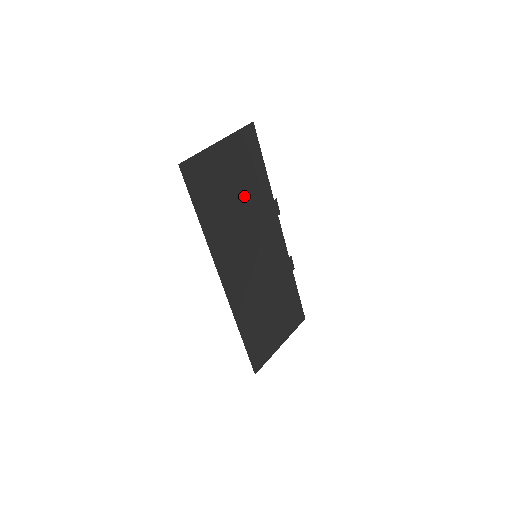
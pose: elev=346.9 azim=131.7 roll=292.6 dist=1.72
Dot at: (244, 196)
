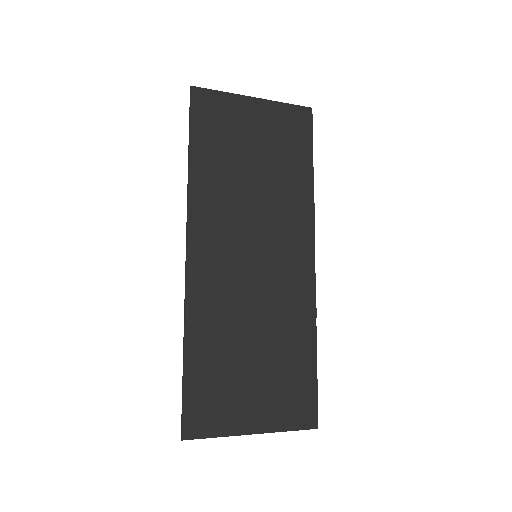
Dot at: (267, 173)
